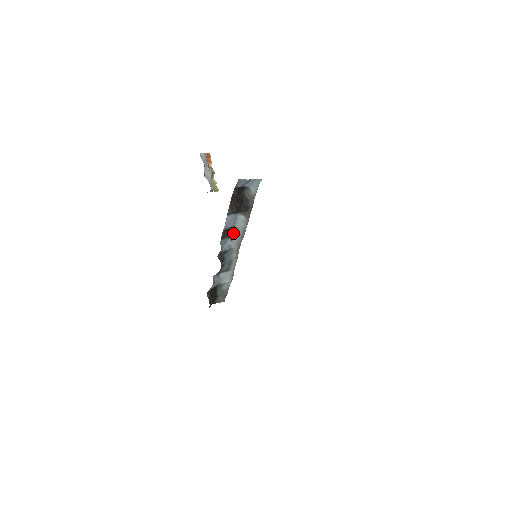
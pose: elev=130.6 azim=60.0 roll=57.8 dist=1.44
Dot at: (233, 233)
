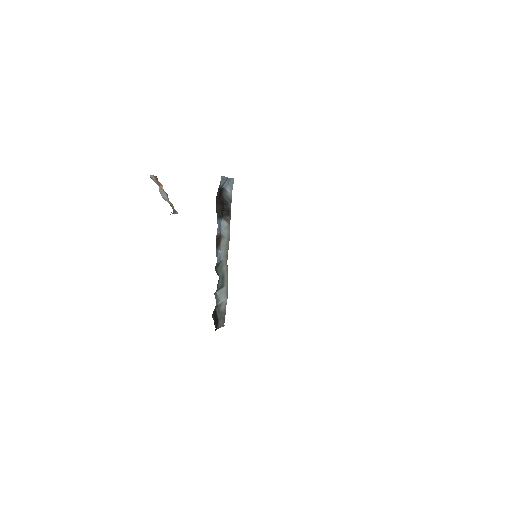
Dot at: (220, 243)
